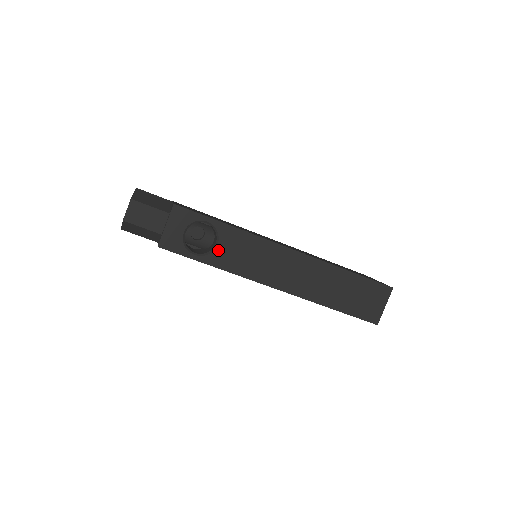
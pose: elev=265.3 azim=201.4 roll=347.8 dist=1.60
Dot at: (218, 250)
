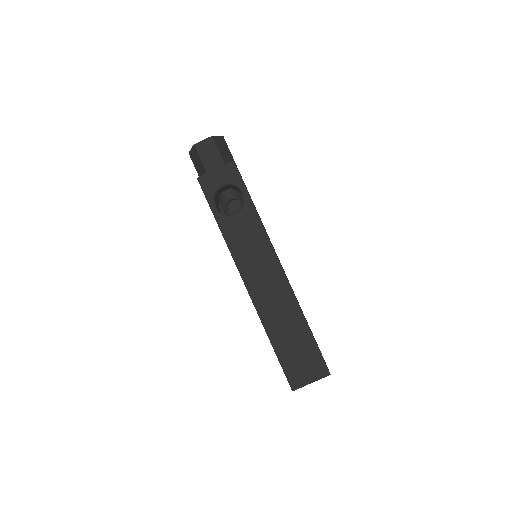
Dot at: (232, 218)
